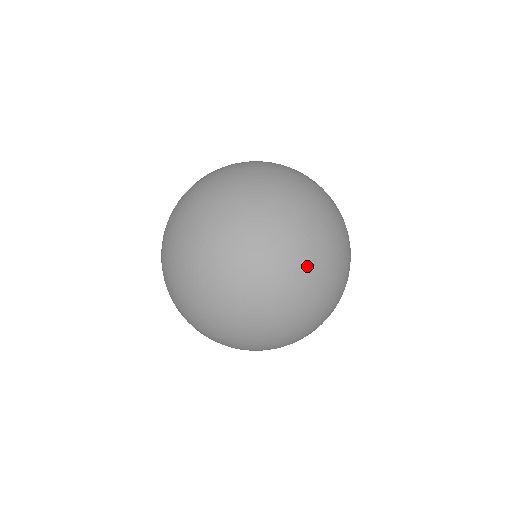
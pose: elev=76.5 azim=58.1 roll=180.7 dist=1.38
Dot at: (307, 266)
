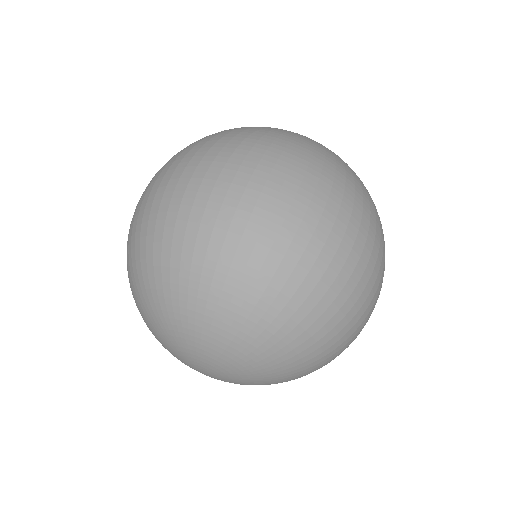
Dot at: (262, 367)
